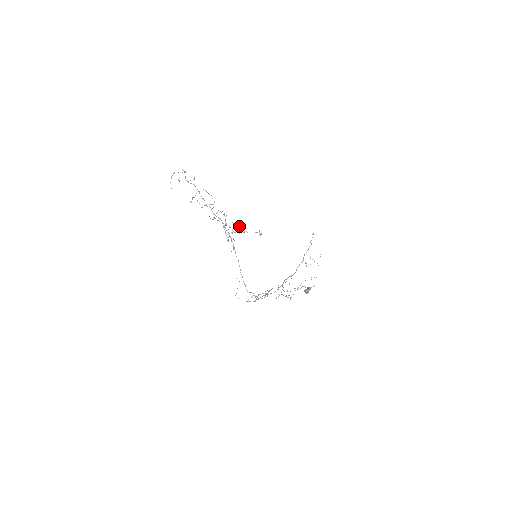
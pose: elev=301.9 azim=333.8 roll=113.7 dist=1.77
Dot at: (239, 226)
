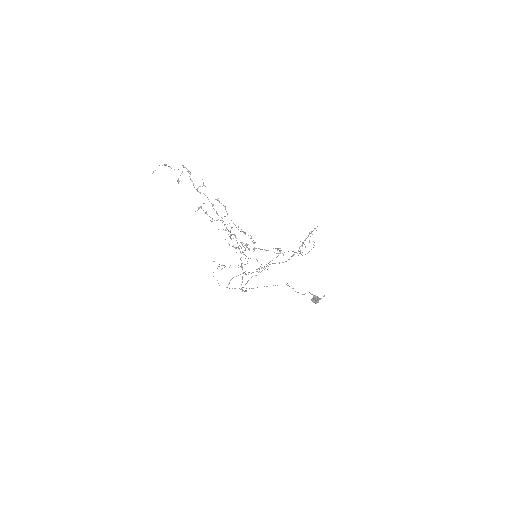
Dot at: (251, 237)
